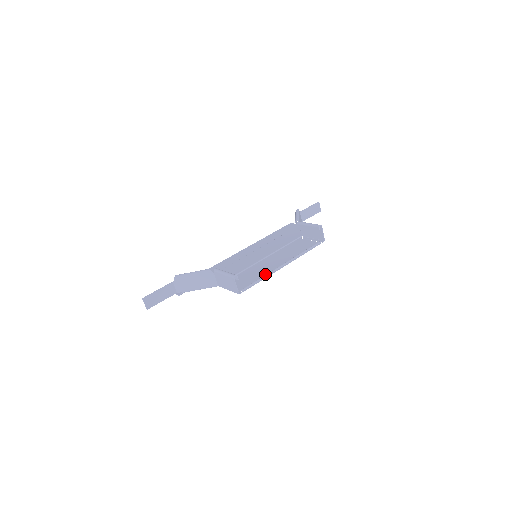
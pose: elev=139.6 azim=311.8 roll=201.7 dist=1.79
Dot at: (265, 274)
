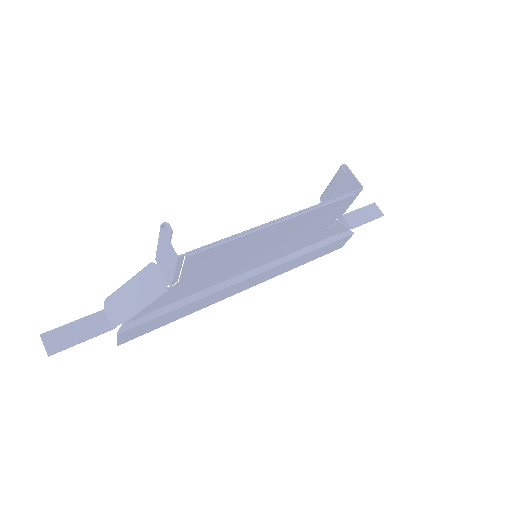
Dot at: (243, 236)
